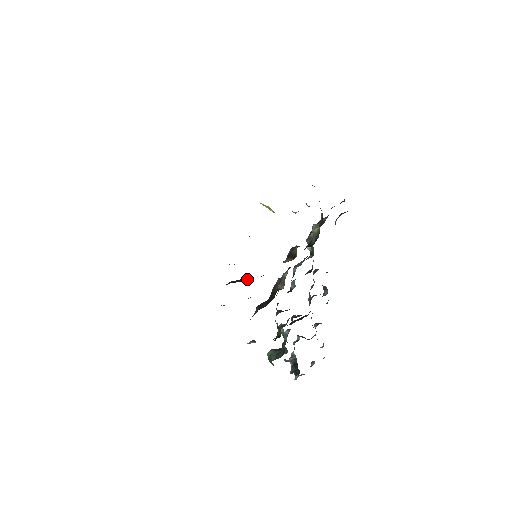
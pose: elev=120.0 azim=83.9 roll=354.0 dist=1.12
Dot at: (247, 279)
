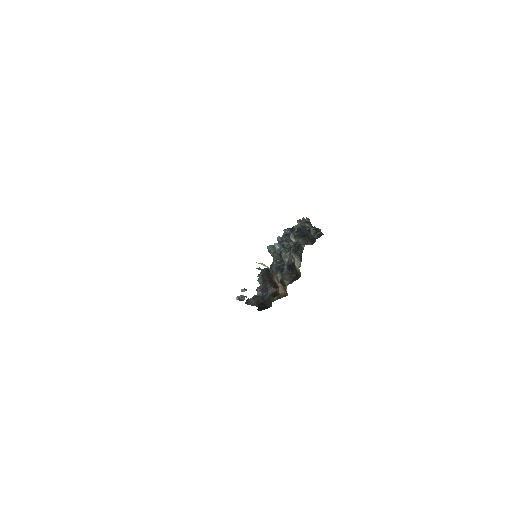
Dot at: (258, 300)
